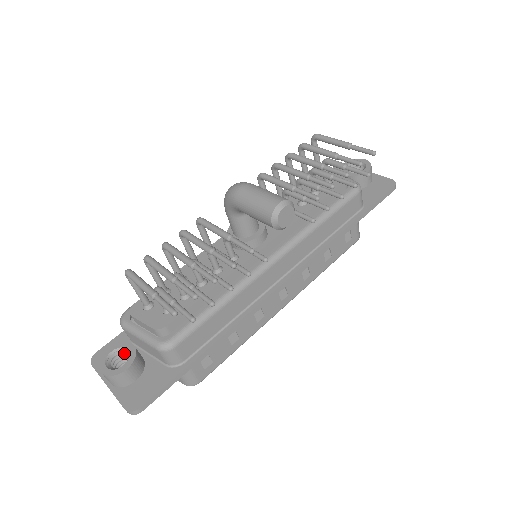
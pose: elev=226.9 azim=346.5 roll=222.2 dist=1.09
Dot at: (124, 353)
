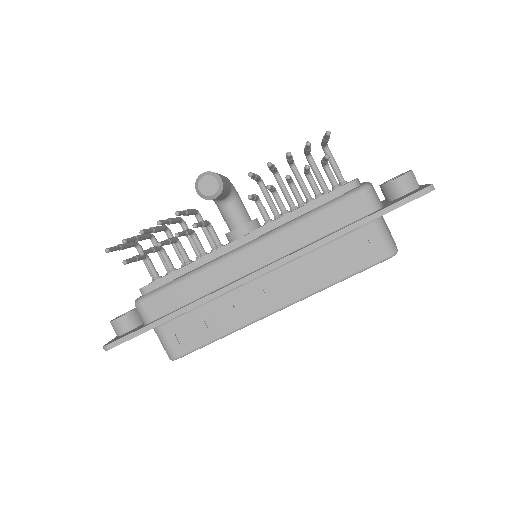
Dot at: occluded
